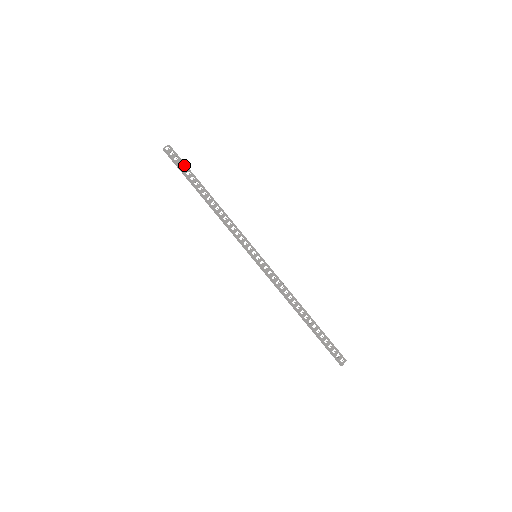
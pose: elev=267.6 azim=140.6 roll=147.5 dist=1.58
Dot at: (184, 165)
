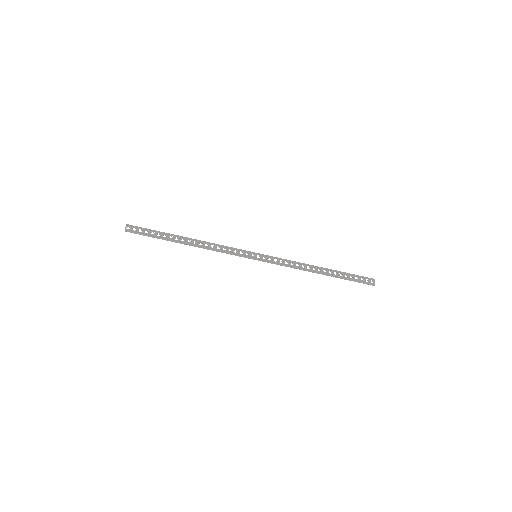
Dot at: (150, 231)
